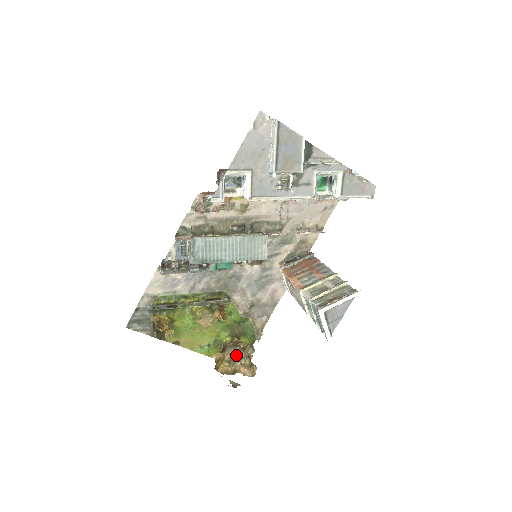
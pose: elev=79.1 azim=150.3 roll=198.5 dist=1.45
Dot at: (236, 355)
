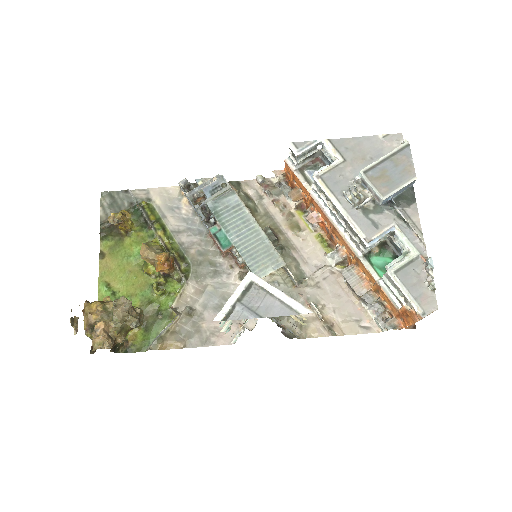
Dot at: (118, 307)
